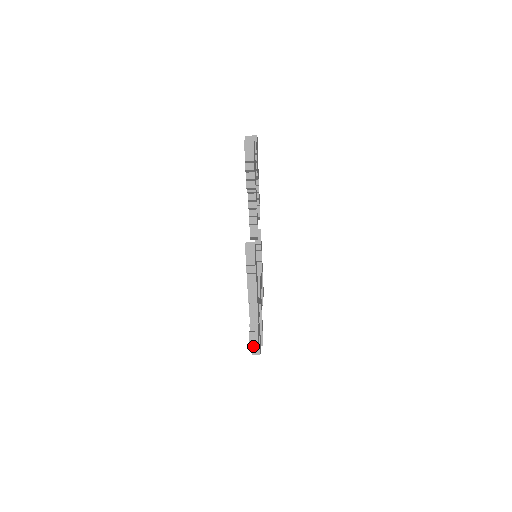
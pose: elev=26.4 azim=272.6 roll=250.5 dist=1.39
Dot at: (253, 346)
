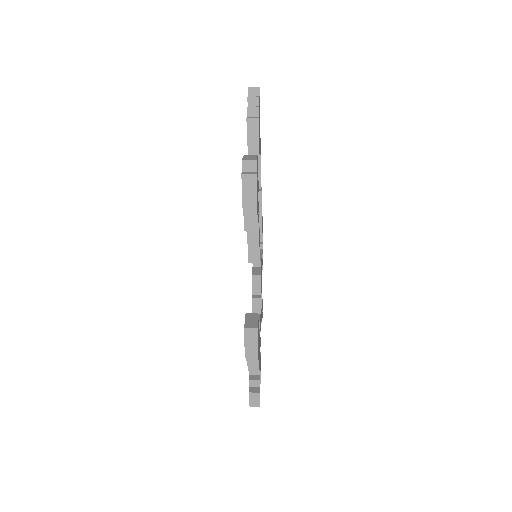
Dot at: occluded
